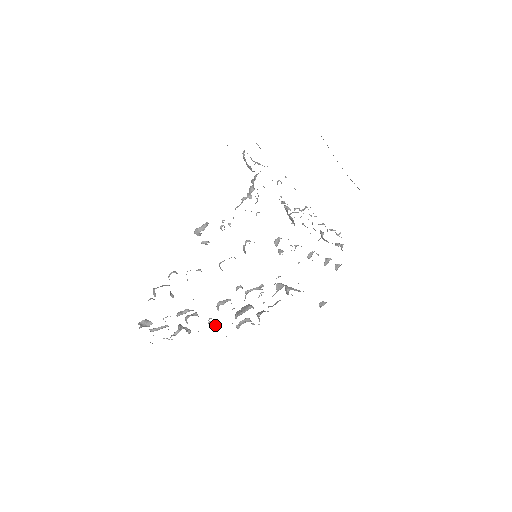
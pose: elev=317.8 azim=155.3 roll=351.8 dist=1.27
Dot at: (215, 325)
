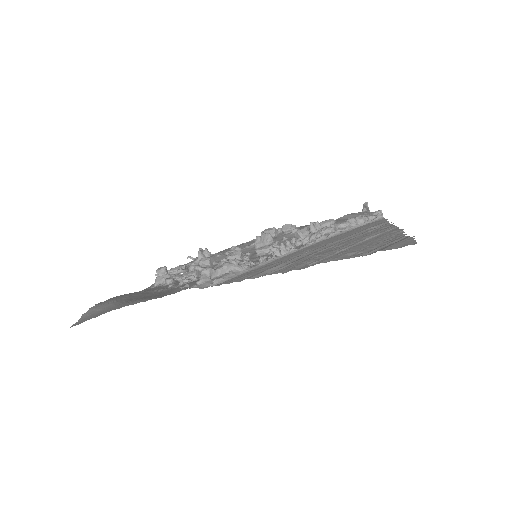
Dot at: (234, 250)
